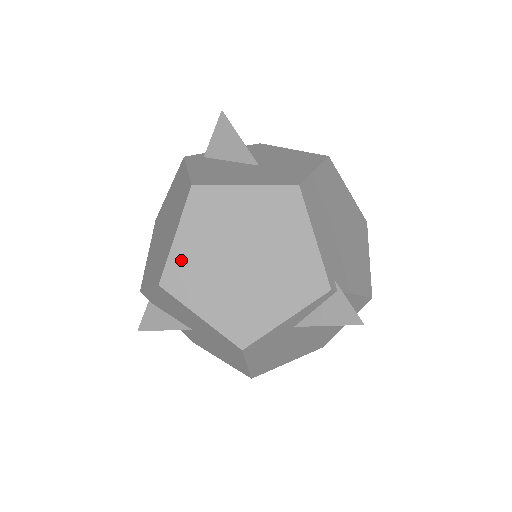
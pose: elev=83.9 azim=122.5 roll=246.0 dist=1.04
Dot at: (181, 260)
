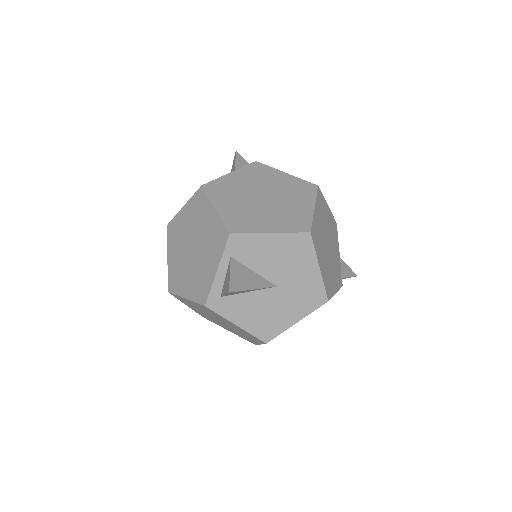
Dot at: occluded
